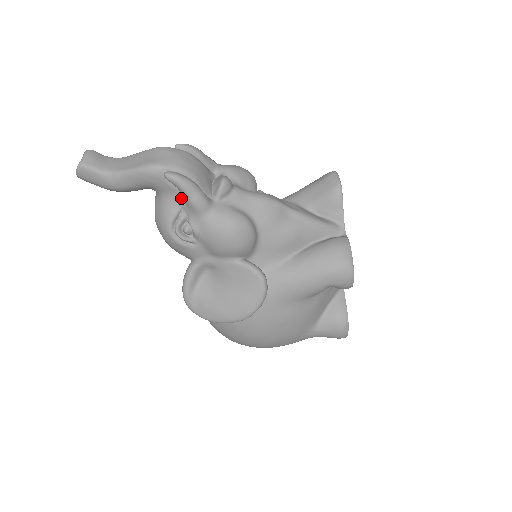
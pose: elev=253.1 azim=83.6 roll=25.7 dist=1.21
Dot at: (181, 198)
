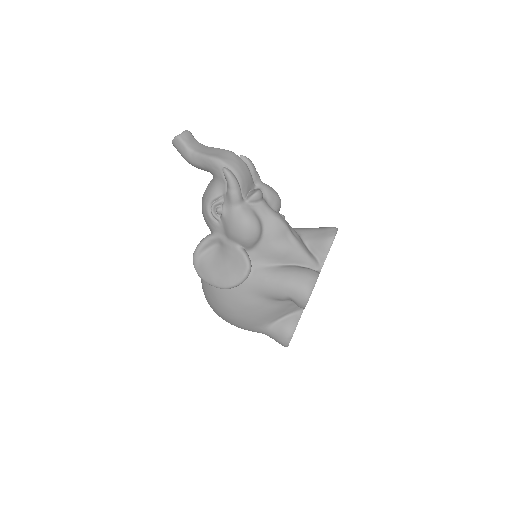
Dot at: (226, 188)
